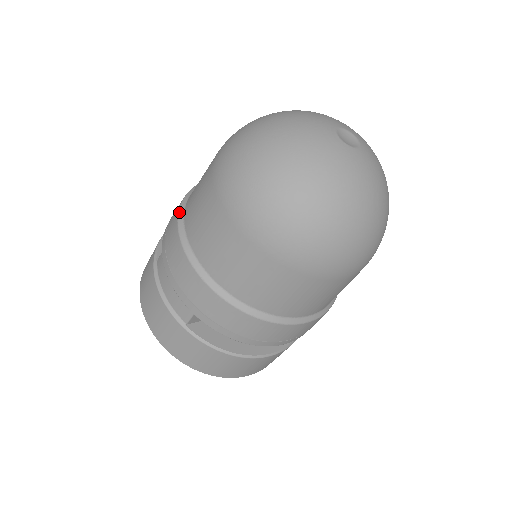
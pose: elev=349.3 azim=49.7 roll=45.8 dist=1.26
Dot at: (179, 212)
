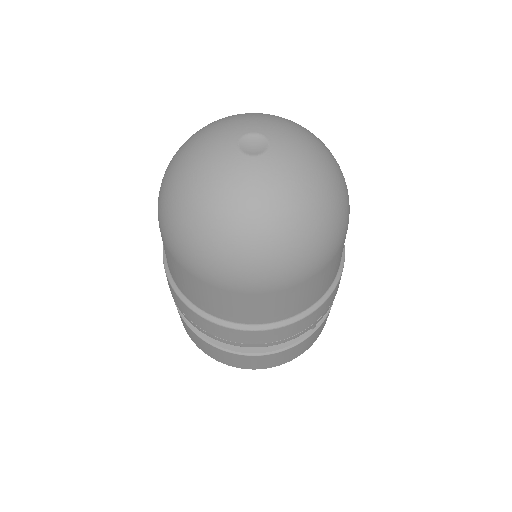
Dot at: occluded
